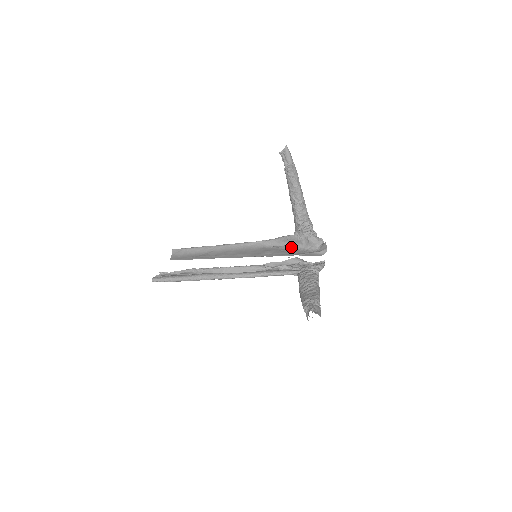
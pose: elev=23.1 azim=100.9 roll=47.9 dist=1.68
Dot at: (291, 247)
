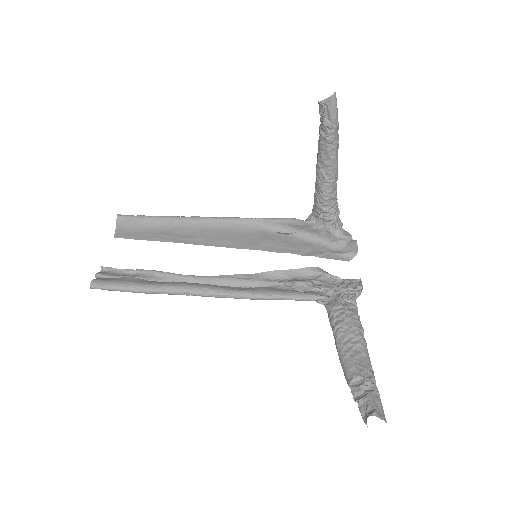
Dot at: (301, 236)
